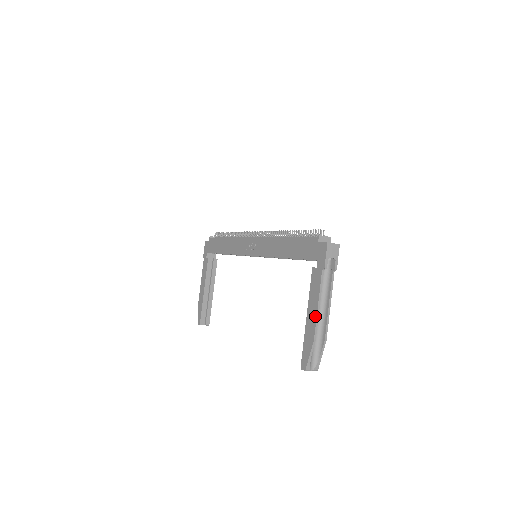
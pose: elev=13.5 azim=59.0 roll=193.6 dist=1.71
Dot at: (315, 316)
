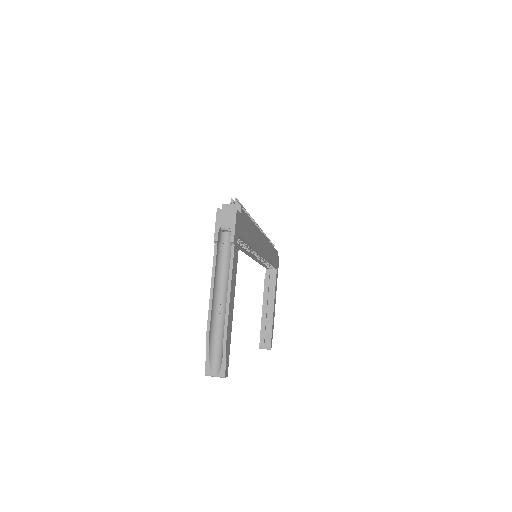
Dot at: (209, 303)
